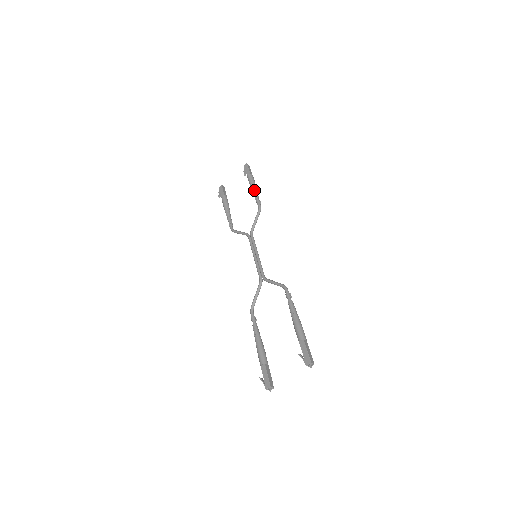
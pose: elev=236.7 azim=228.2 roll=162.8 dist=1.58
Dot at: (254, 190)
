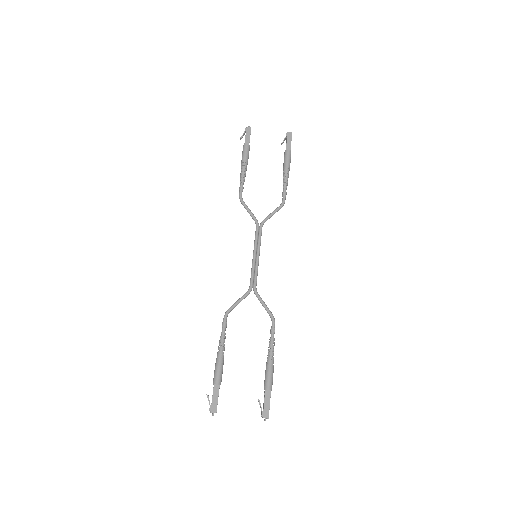
Dot at: (287, 176)
